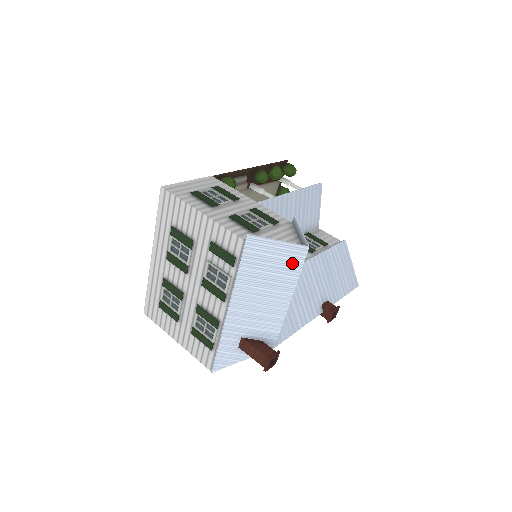
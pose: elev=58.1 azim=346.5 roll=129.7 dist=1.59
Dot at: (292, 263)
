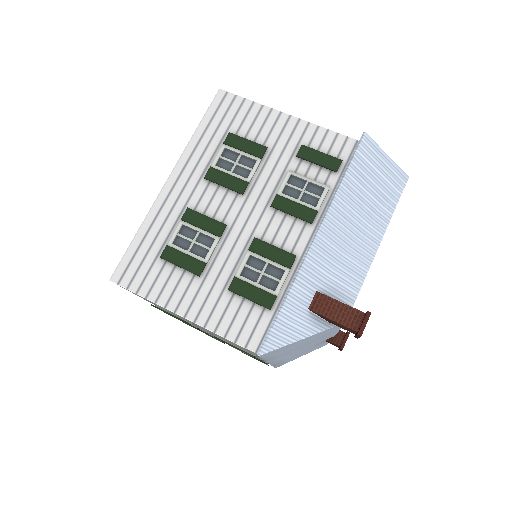
Dot at: (391, 191)
